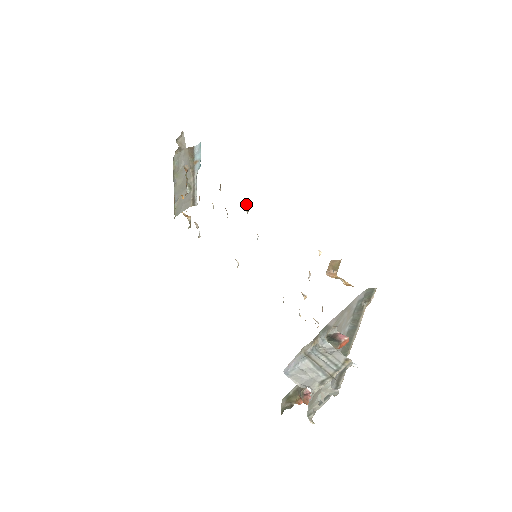
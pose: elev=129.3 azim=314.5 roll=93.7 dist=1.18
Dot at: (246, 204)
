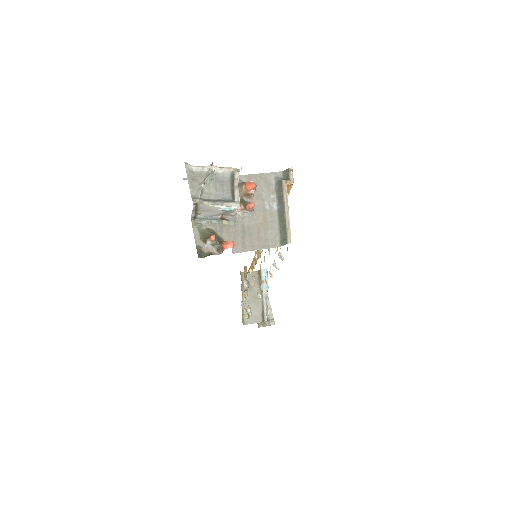
Dot at: occluded
